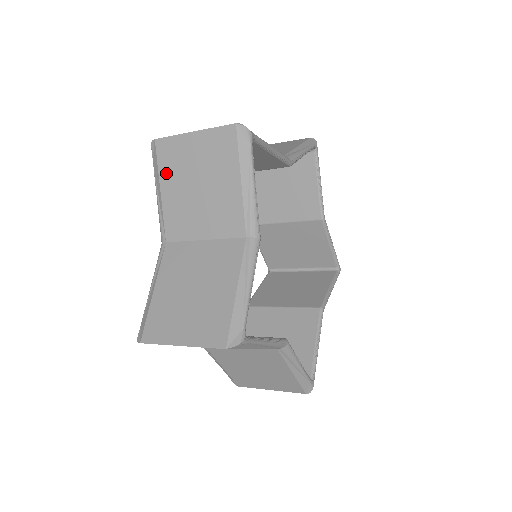
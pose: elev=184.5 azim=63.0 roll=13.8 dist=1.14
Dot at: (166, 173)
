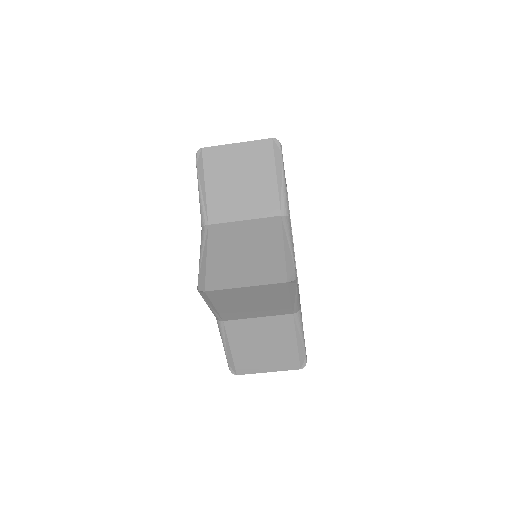
Dot at: (211, 172)
